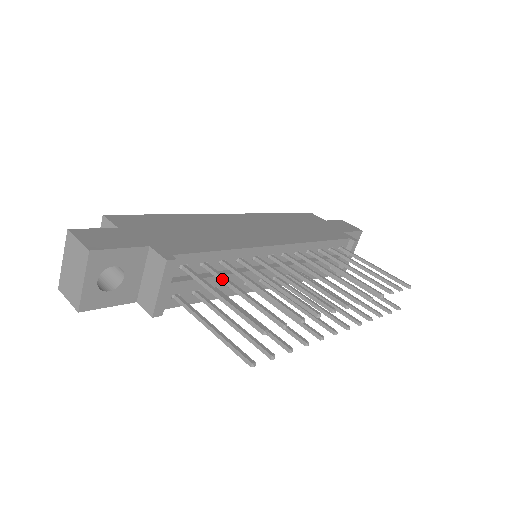
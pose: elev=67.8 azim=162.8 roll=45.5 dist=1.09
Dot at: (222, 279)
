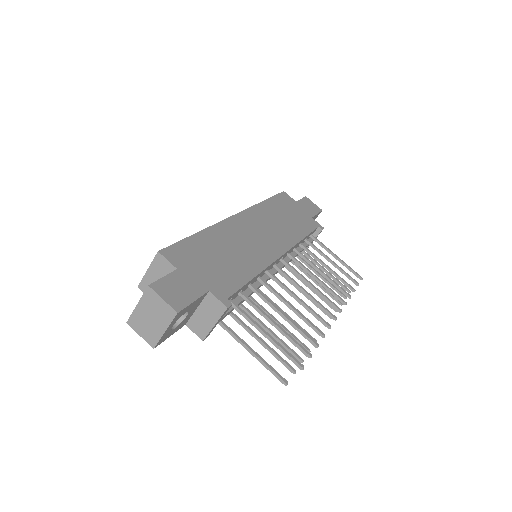
Dot at: (258, 310)
